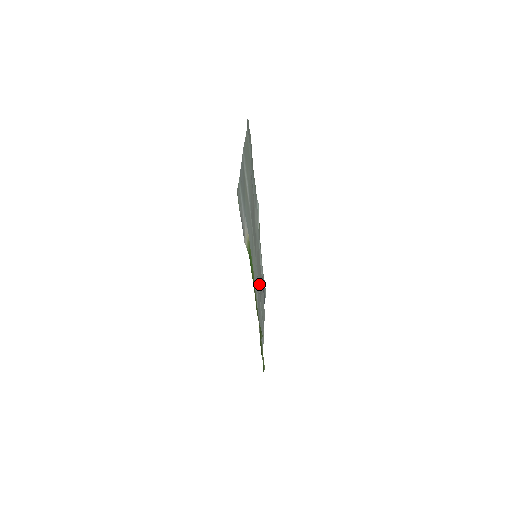
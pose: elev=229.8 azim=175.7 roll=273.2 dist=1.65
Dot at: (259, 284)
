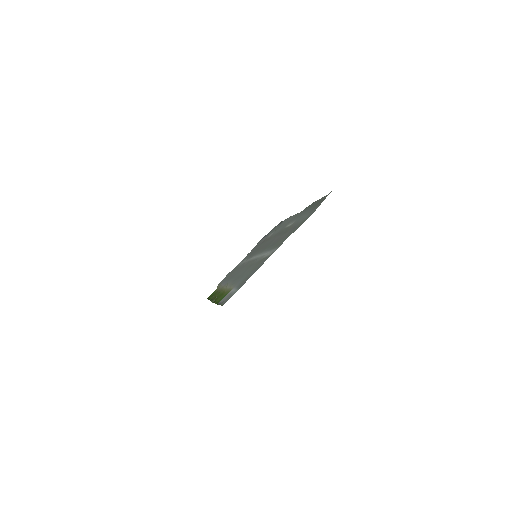
Dot at: occluded
